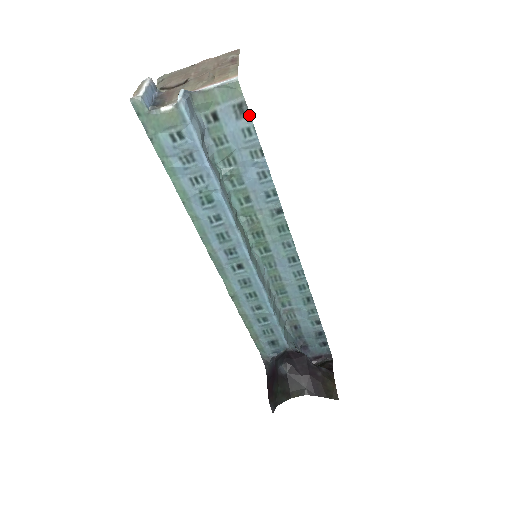
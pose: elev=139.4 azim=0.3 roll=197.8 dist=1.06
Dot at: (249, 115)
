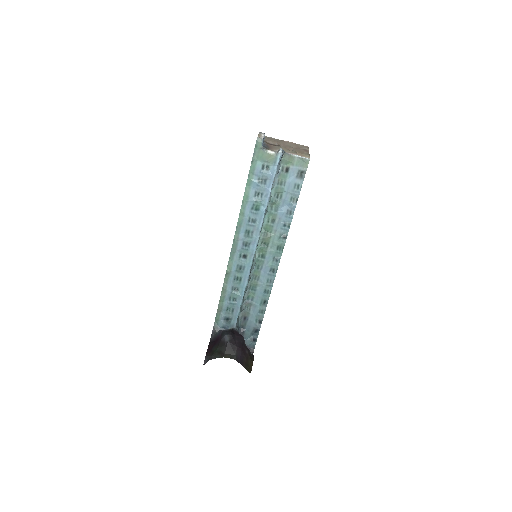
Dot at: (303, 179)
